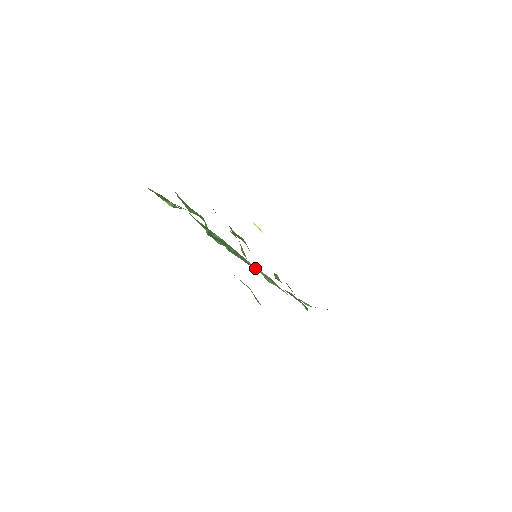
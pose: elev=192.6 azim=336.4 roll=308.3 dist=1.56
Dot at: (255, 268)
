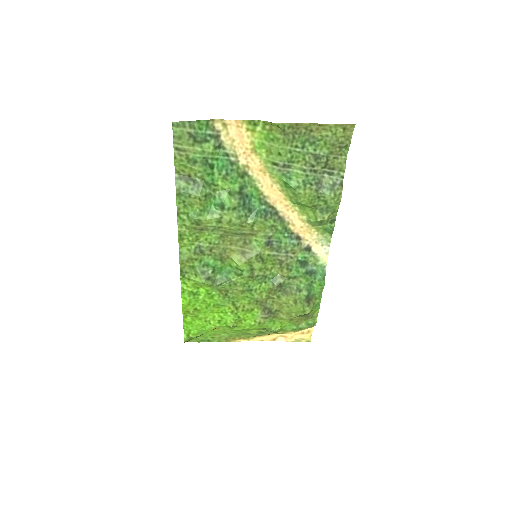
Dot at: (284, 225)
